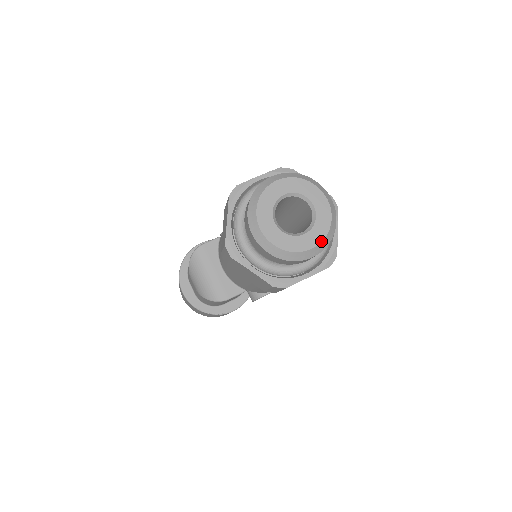
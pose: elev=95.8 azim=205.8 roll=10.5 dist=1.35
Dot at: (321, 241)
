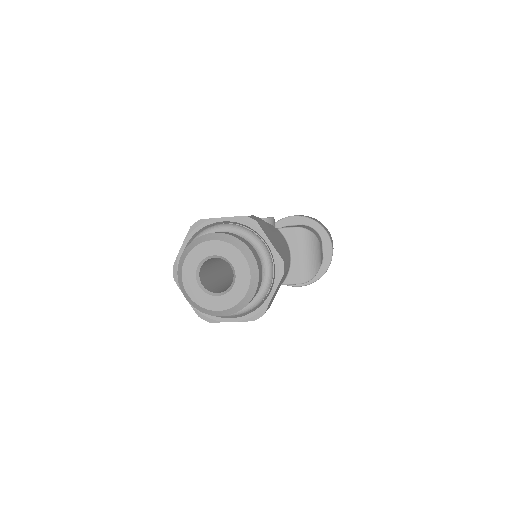
Dot at: (229, 308)
